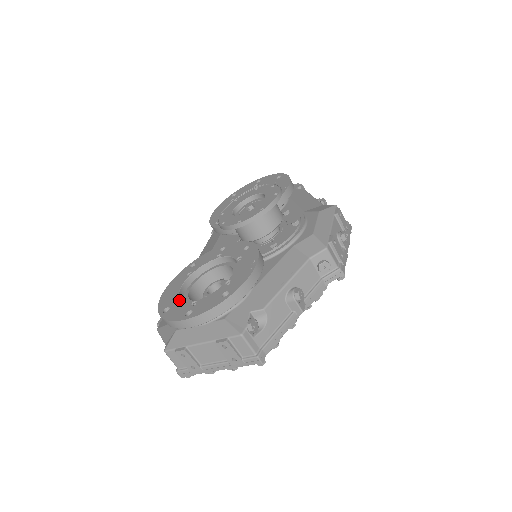
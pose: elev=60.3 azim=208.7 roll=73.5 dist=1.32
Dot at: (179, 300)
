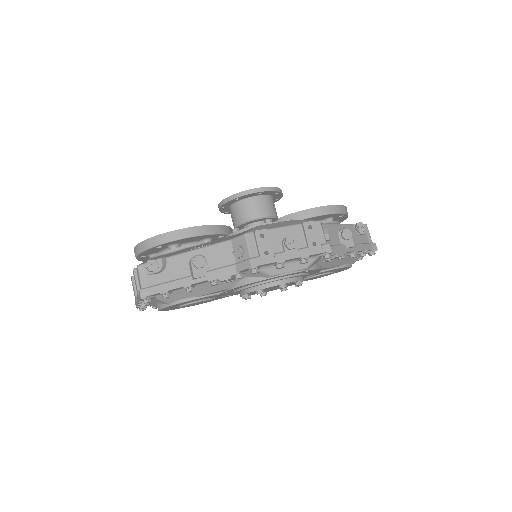
Dot at: occluded
